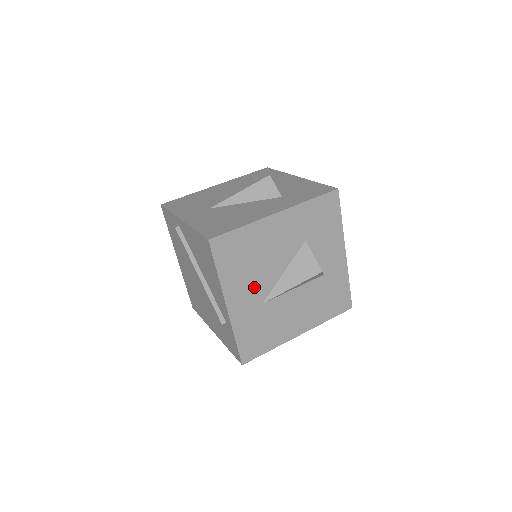
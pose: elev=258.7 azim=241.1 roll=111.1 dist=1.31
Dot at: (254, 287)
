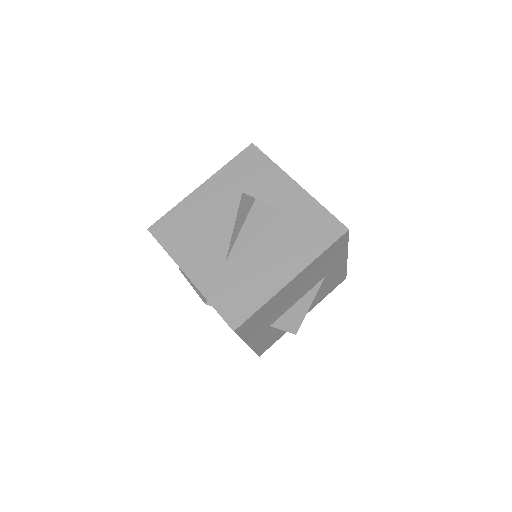
Dot at: (208, 250)
